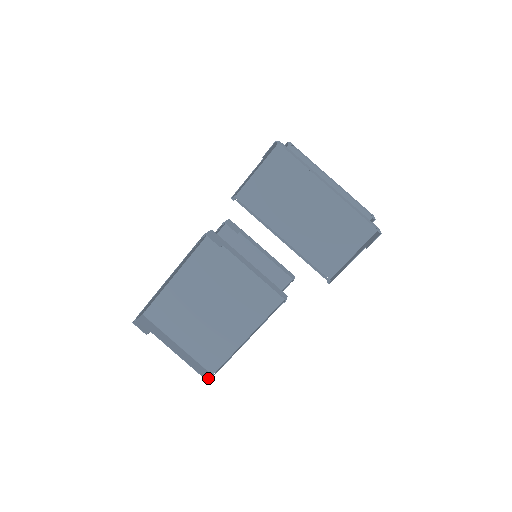
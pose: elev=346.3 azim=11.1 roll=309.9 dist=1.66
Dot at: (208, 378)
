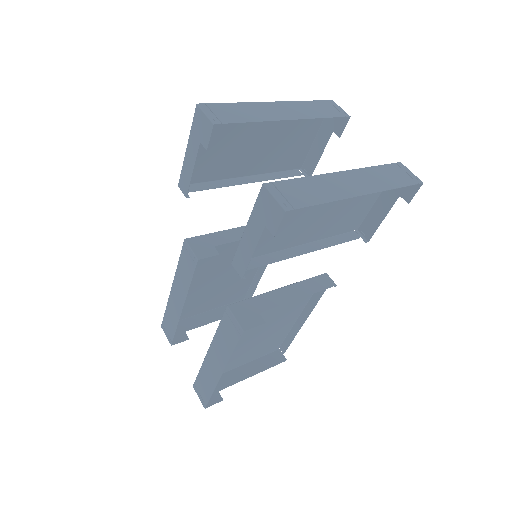
Dot at: (281, 358)
